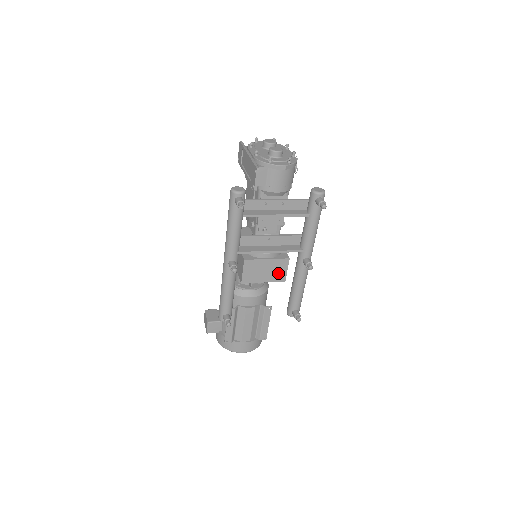
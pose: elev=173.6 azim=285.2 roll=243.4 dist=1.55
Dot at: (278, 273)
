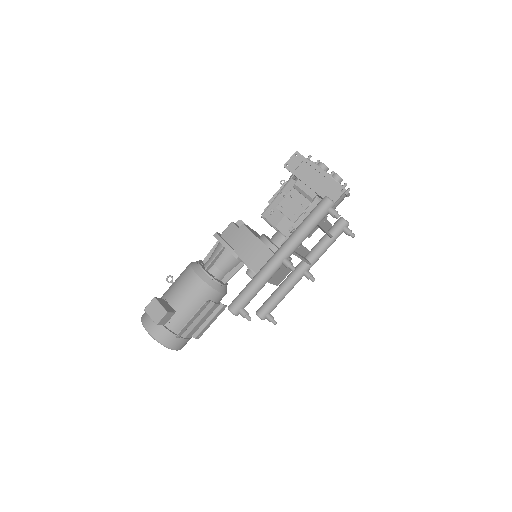
Dot at: (281, 278)
